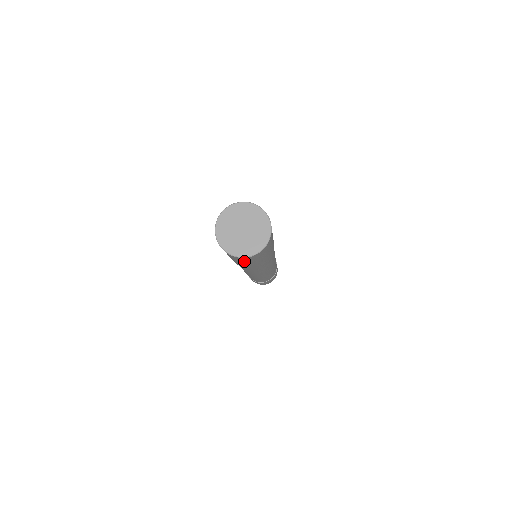
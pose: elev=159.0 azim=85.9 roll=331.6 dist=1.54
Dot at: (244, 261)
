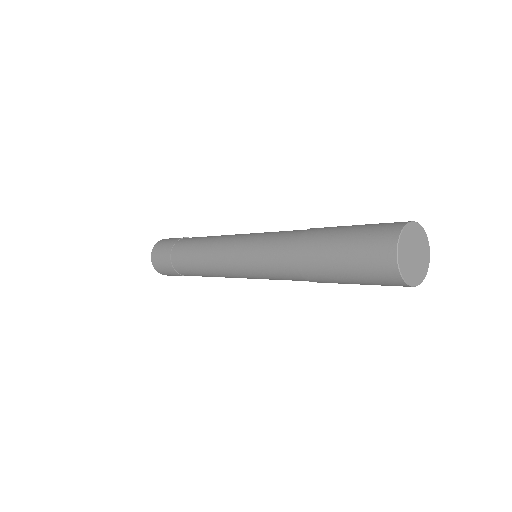
Dot at: occluded
